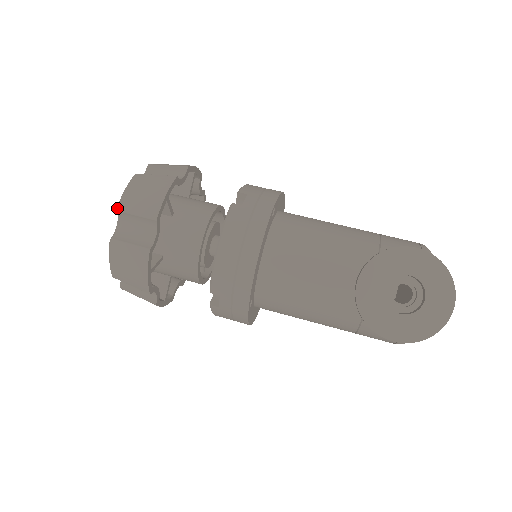
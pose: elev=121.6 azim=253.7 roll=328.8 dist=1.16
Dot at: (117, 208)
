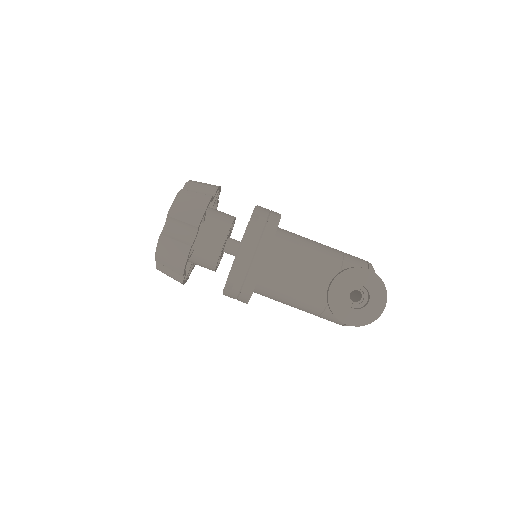
Dot at: (169, 214)
